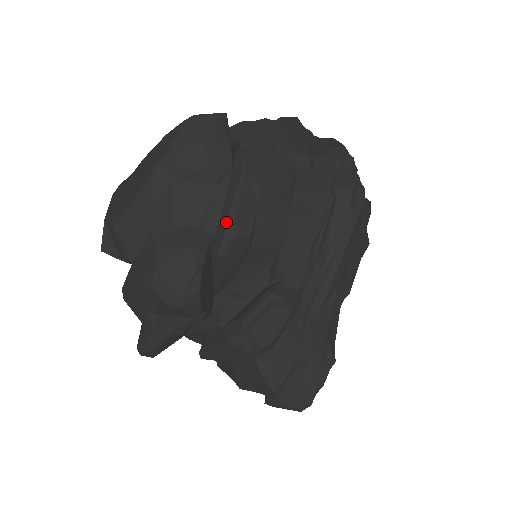
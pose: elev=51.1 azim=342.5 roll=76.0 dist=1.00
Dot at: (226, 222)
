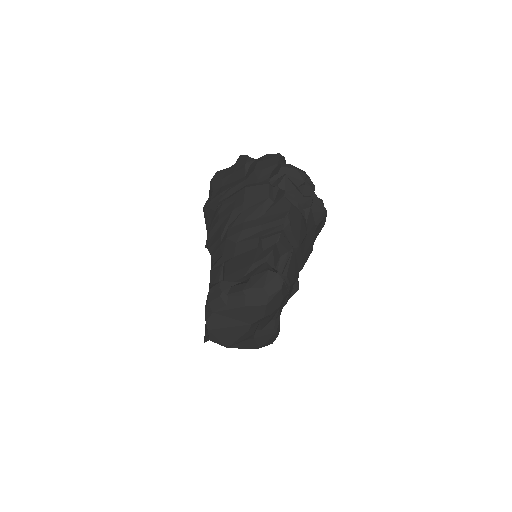
Dot at: occluded
